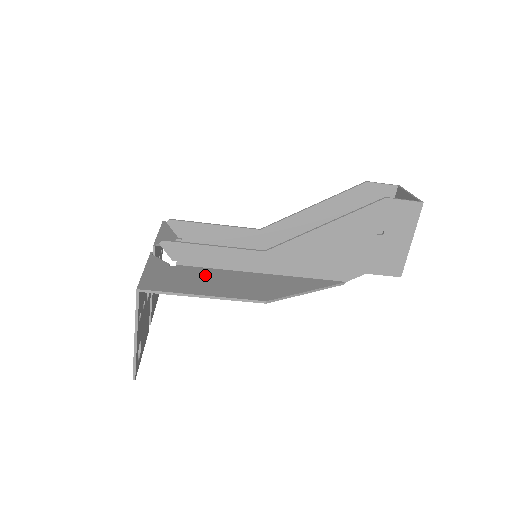
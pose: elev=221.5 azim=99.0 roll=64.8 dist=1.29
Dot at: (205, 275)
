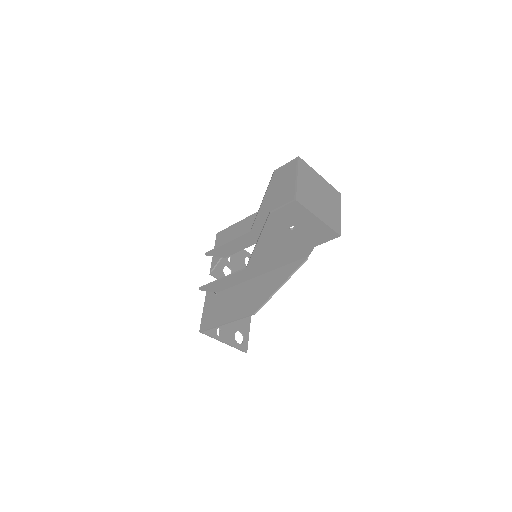
Dot at: (229, 298)
